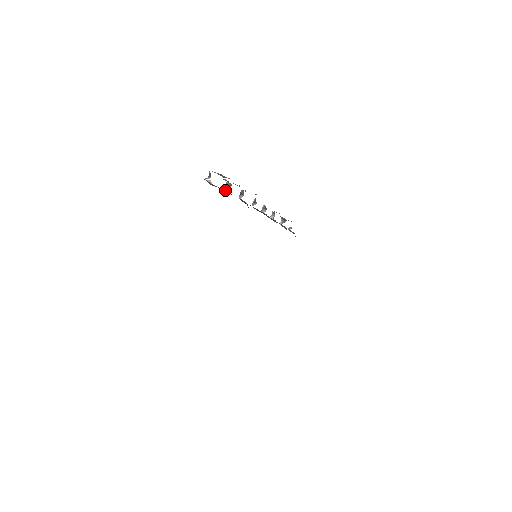
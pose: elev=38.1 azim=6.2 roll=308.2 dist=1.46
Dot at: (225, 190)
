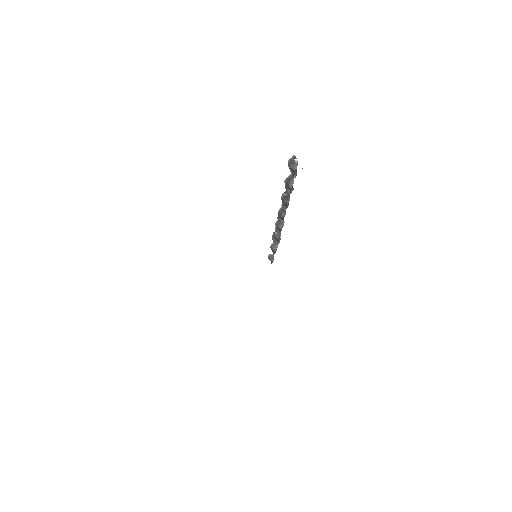
Dot at: (292, 178)
